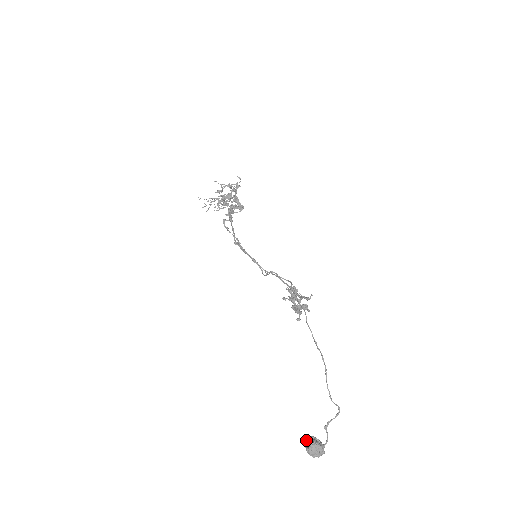
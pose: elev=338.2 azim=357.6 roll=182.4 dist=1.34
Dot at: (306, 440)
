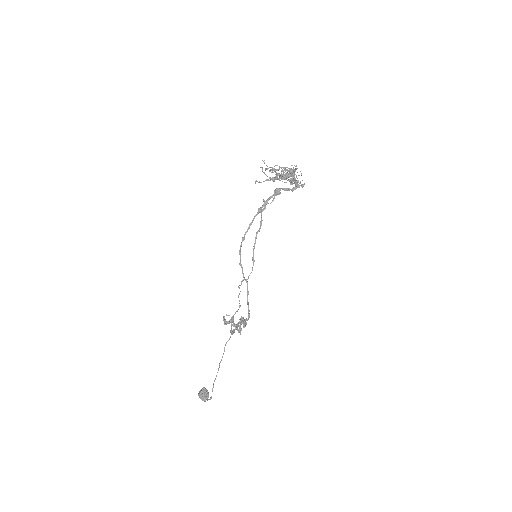
Dot at: (202, 388)
